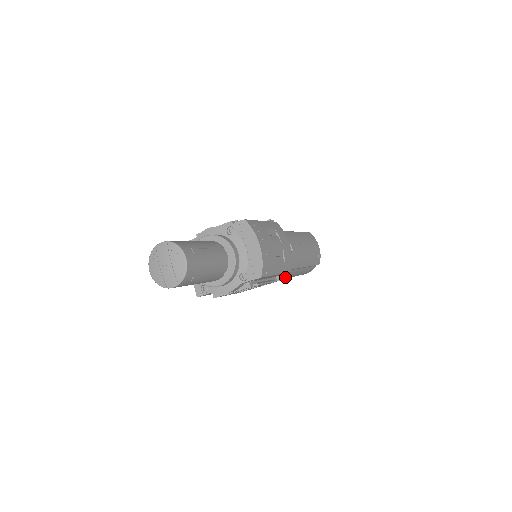
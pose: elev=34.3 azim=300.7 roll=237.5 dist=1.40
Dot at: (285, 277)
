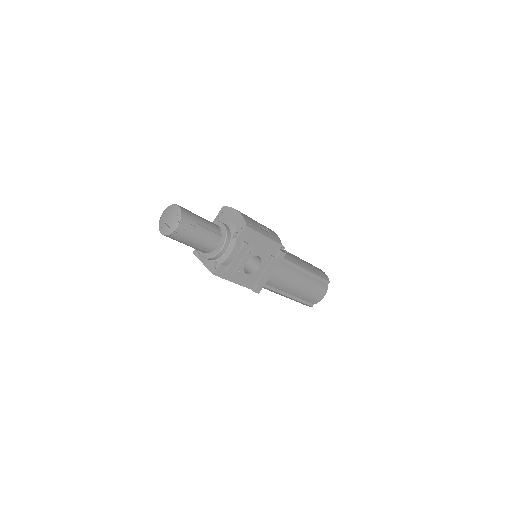
Dot at: (280, 252)
